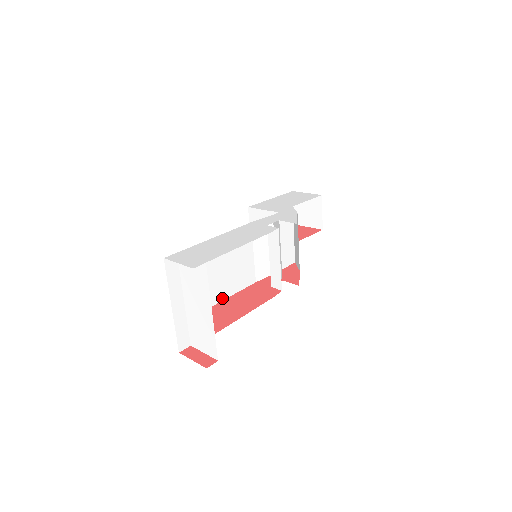
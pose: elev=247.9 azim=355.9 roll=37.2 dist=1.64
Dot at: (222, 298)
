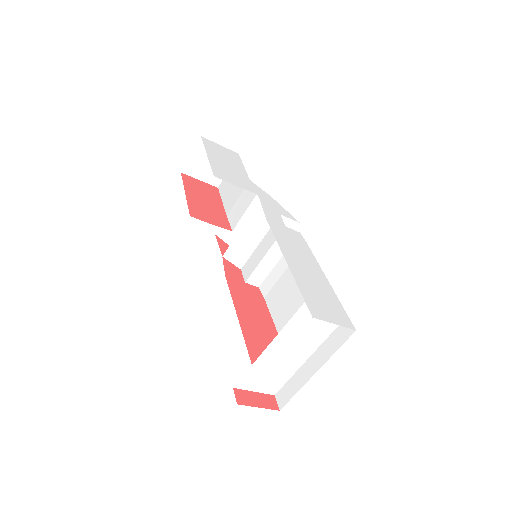
Dot at: (239, 316)
